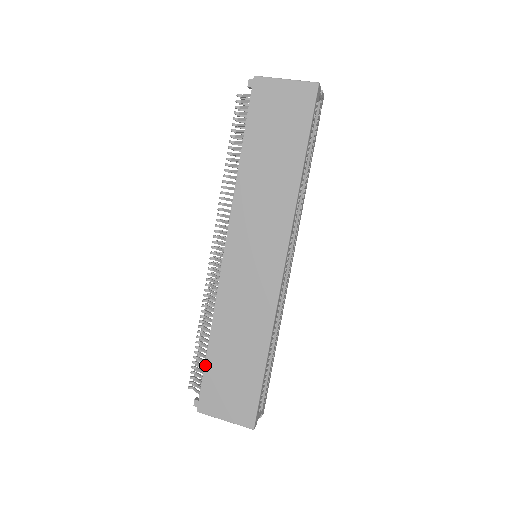
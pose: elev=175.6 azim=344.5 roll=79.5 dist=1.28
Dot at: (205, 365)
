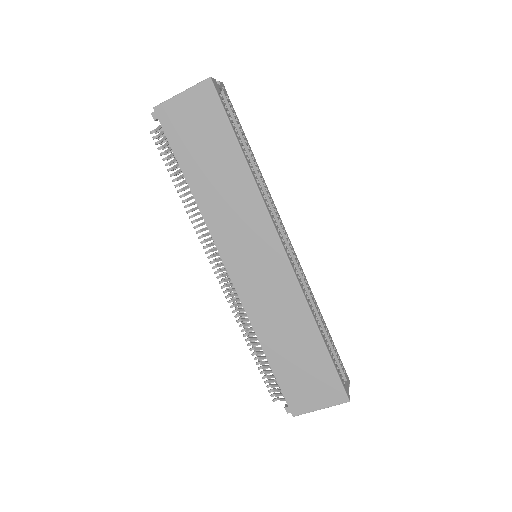
Dot at: (274, 374)
